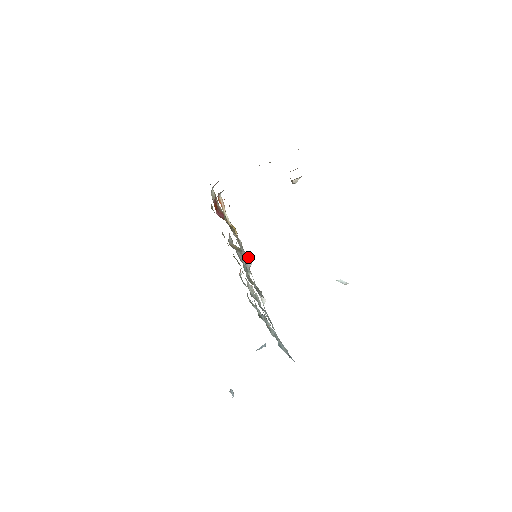
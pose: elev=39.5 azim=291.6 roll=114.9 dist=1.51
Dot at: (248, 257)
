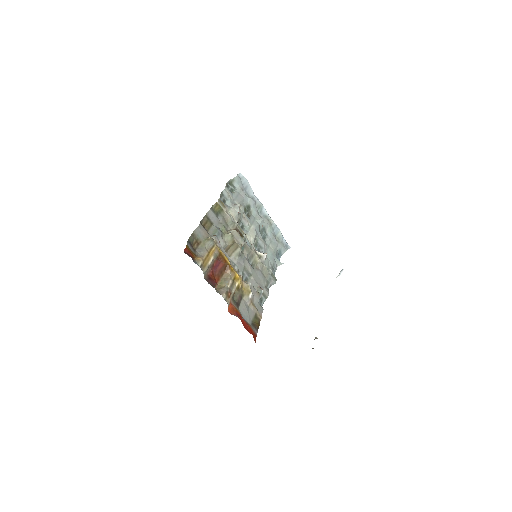
Dot at: occluded
